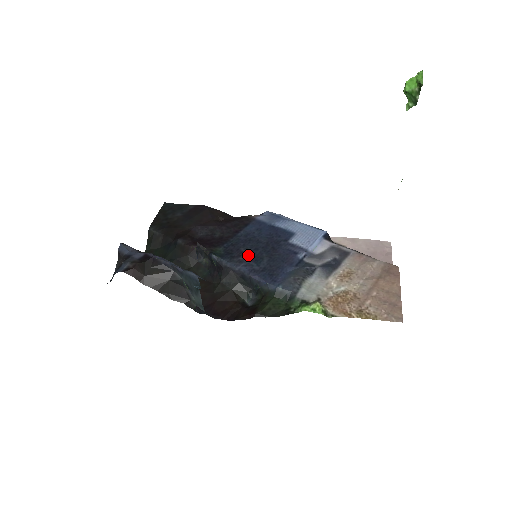
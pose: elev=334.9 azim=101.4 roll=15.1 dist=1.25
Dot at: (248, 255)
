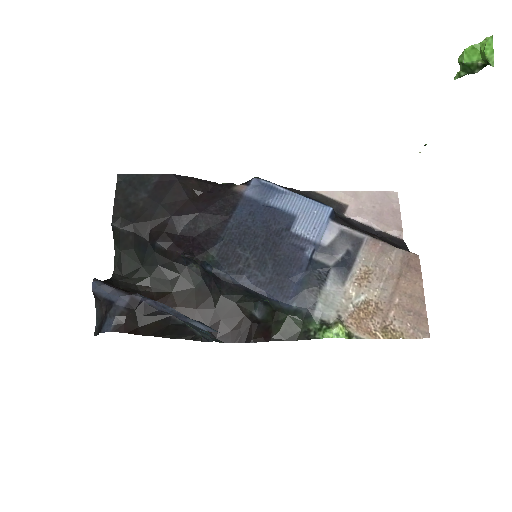
Dot at: (248, 260)
